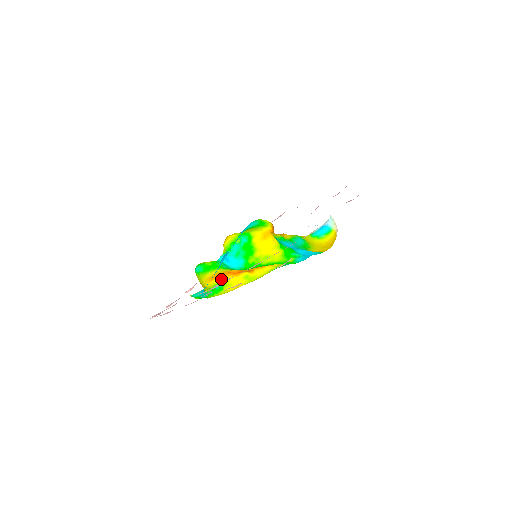
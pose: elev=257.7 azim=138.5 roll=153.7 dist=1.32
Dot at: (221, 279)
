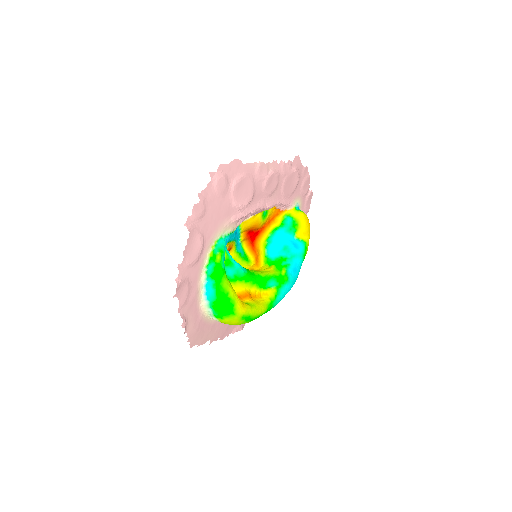
Dot at: occluded
